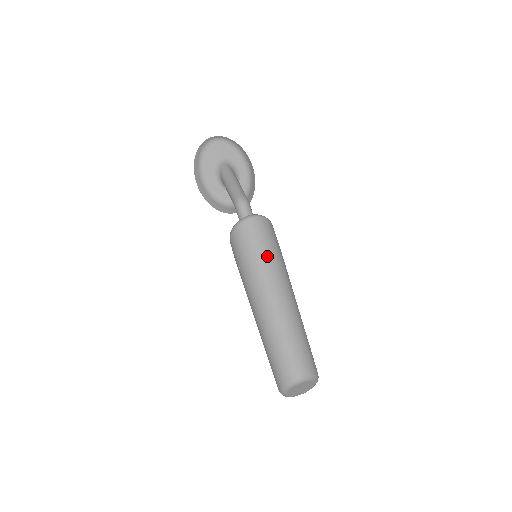
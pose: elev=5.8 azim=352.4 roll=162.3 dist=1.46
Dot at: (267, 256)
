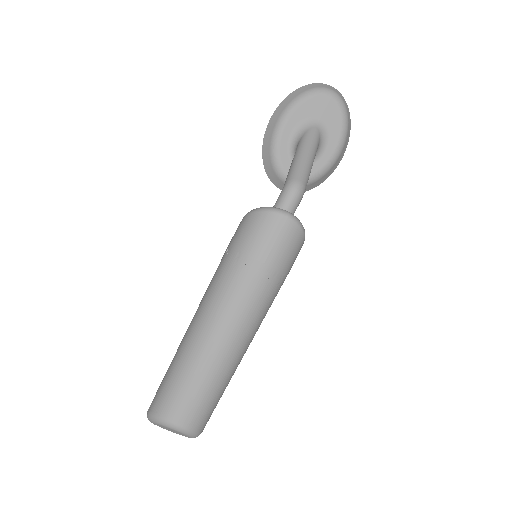
Dot at: (266, 274)
